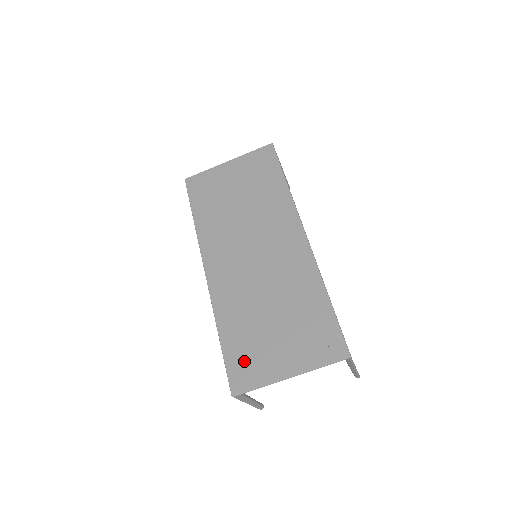
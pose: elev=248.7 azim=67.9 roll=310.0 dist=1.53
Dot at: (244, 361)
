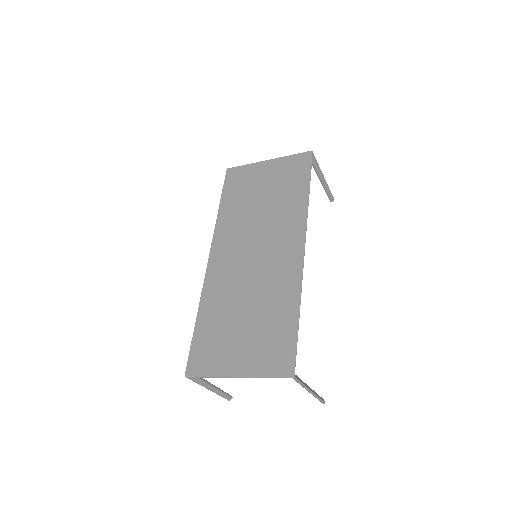
Dot at: (206, 349)
